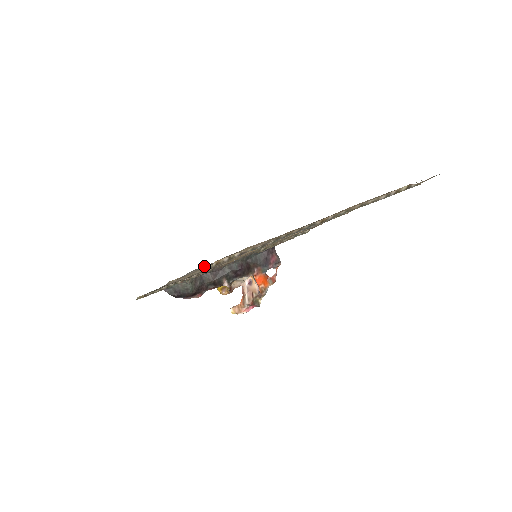
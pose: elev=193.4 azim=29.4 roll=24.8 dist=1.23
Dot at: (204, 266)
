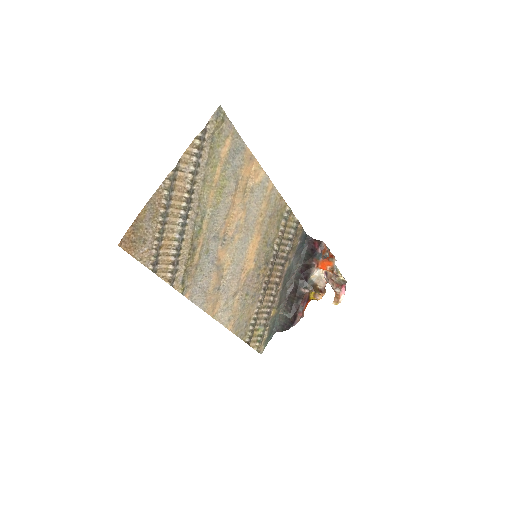
Dot at: (184, 290)
